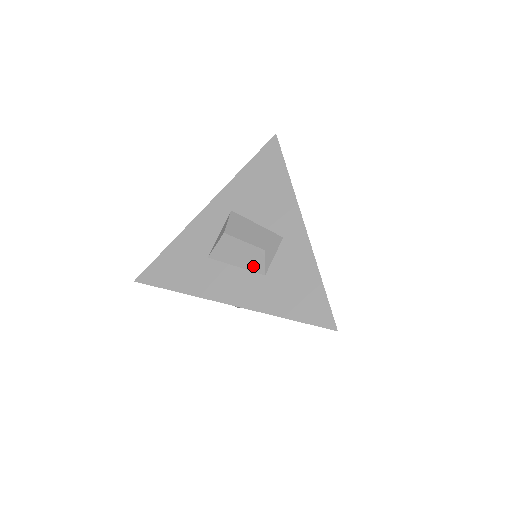
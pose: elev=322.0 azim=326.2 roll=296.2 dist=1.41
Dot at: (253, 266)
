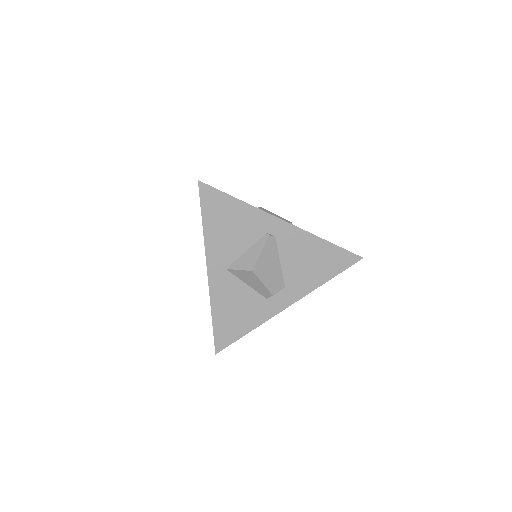
Dot at: occluded
